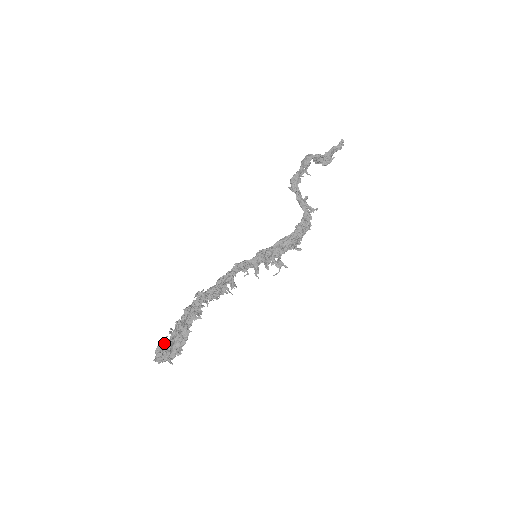
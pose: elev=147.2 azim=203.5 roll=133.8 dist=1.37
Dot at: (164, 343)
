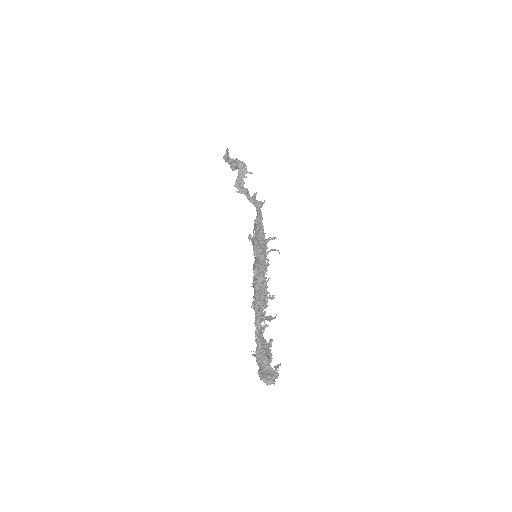
Dot at: (267, 361)
